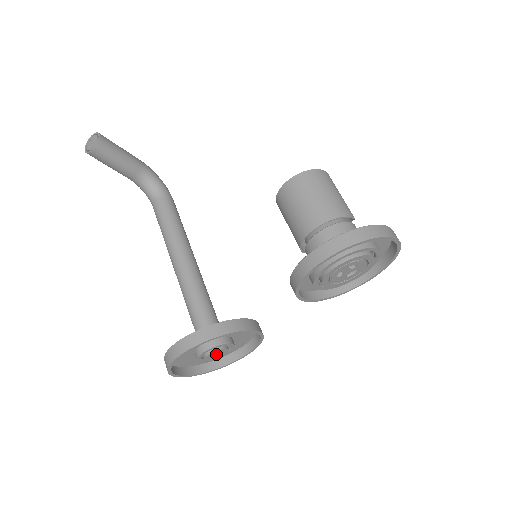
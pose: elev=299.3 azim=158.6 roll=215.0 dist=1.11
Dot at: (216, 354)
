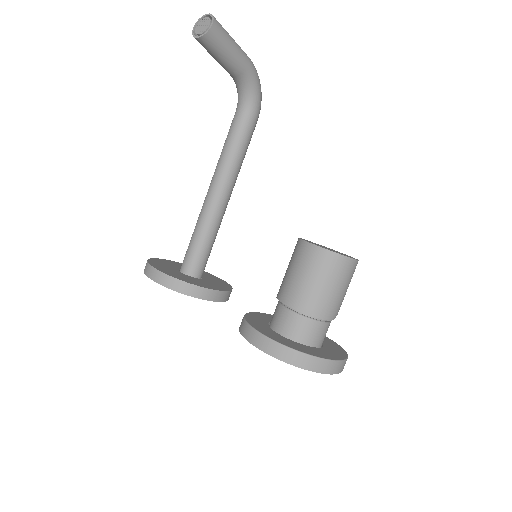
Dot at: occluded
